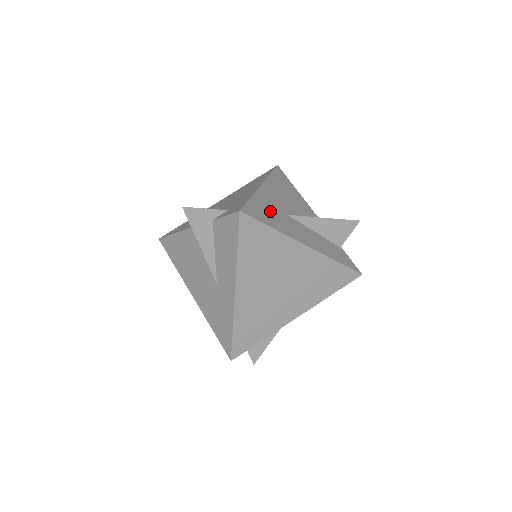
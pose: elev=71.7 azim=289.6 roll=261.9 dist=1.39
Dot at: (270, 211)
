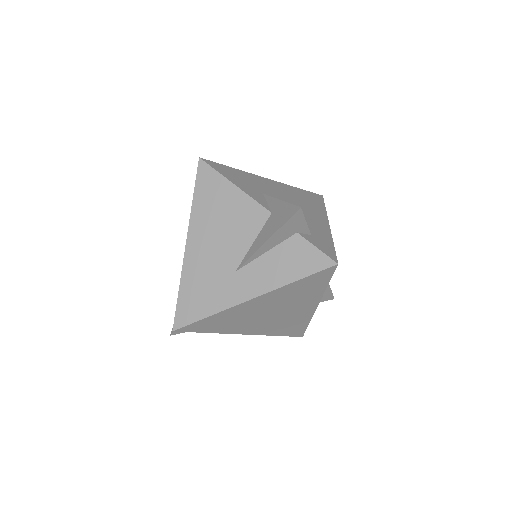
Dot at: occluded
